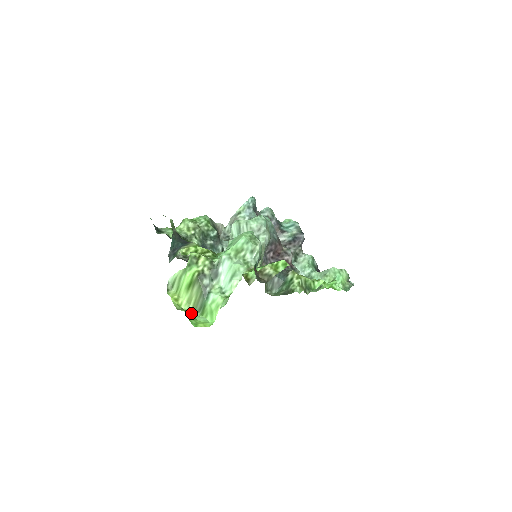
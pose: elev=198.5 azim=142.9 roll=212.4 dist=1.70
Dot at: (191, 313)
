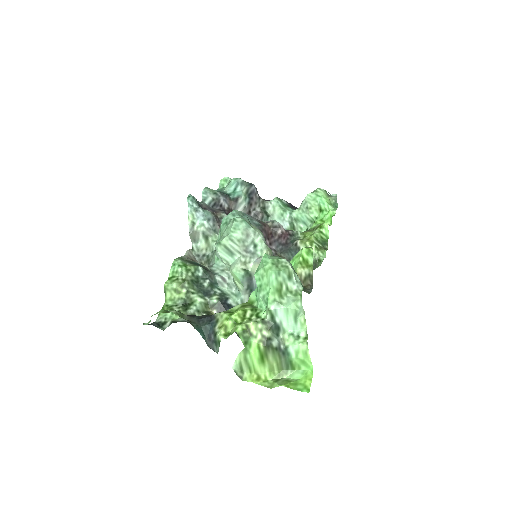
Dot at: (282, 377)
